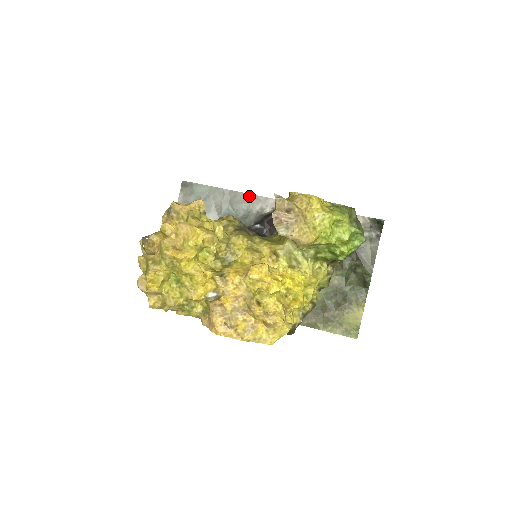
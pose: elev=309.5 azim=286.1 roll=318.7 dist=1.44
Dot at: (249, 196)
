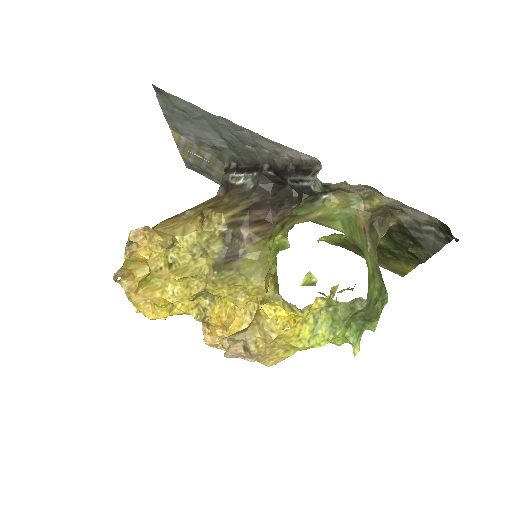
Dot at: (253, 134)
